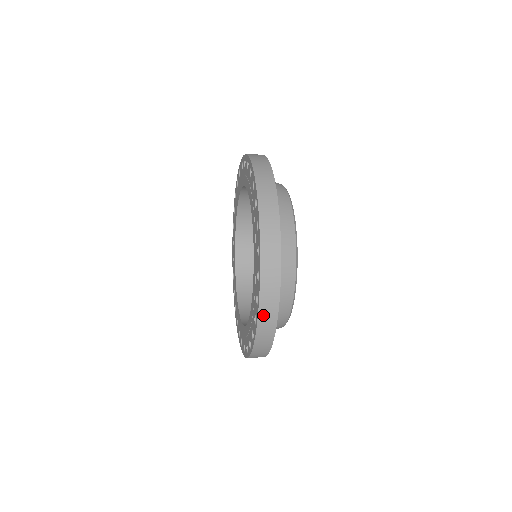
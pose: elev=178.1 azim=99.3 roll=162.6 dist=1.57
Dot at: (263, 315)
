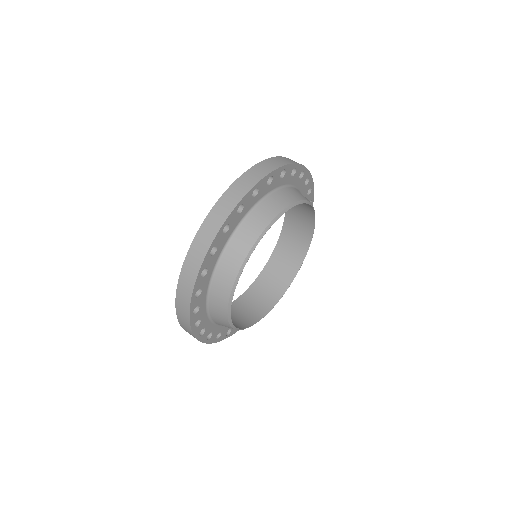
Dot at: (179, 298)
